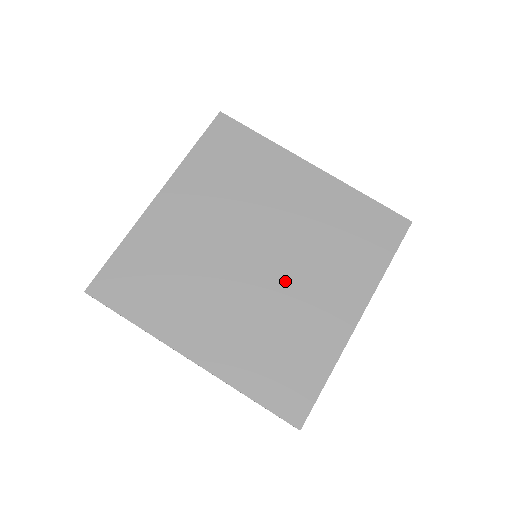
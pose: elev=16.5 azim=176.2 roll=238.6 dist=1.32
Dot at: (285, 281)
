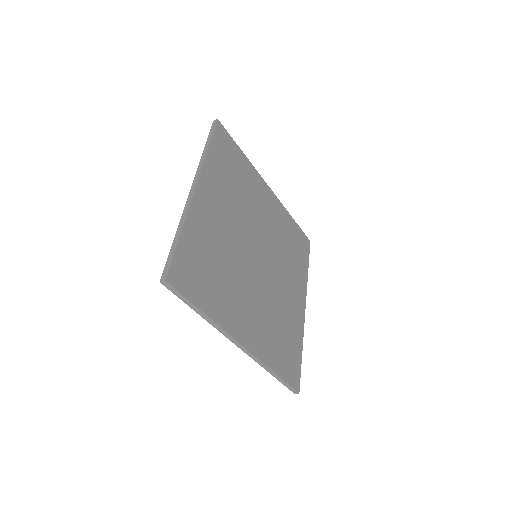
Dot at: (274, 278)
